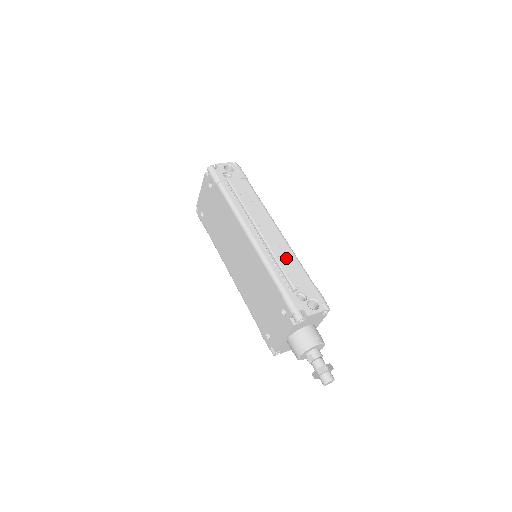
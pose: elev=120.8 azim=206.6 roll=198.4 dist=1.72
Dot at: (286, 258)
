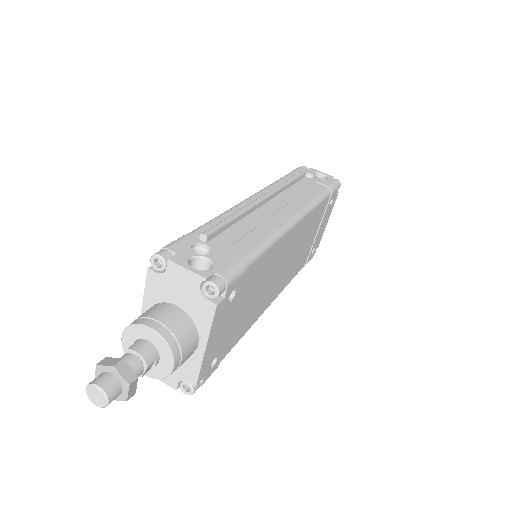
Dot at: (253, 227)
